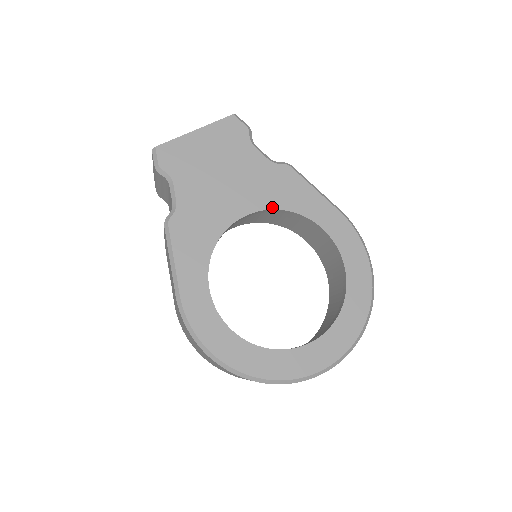
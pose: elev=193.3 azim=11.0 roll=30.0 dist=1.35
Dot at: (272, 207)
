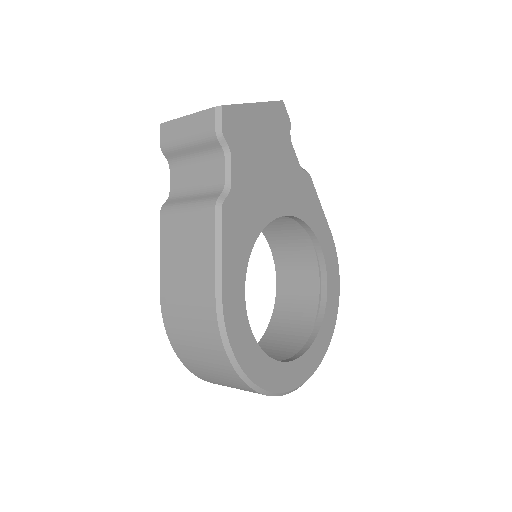
Dot at: (295, 214)
